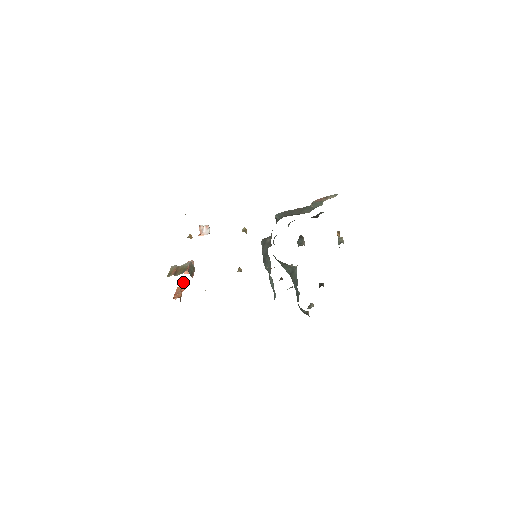
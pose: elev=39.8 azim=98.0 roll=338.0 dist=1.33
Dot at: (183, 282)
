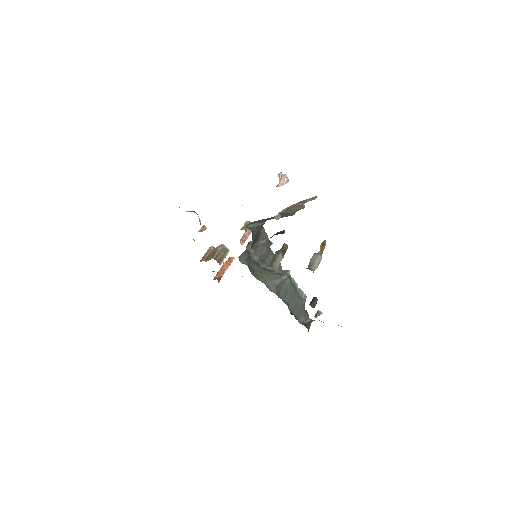
Dot at: (231, 257)
